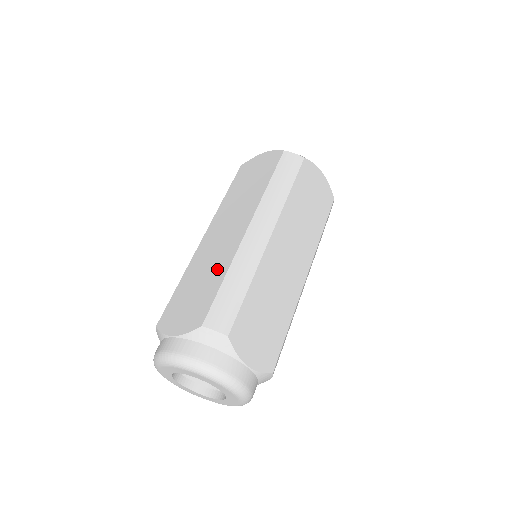
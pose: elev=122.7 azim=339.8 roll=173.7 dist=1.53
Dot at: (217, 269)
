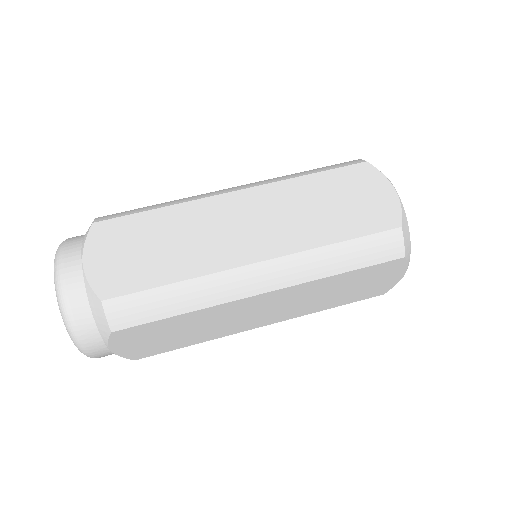
Dot at: (185, 260)
